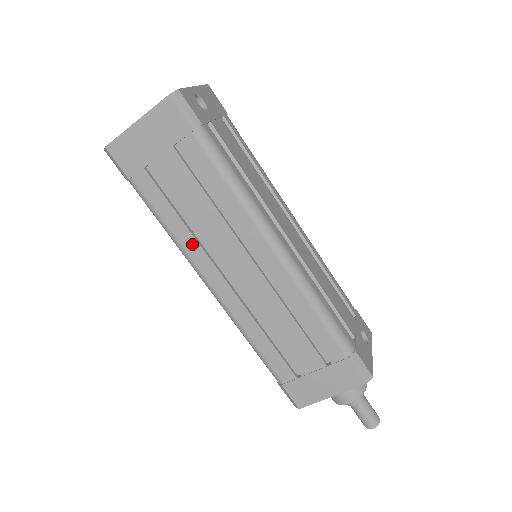
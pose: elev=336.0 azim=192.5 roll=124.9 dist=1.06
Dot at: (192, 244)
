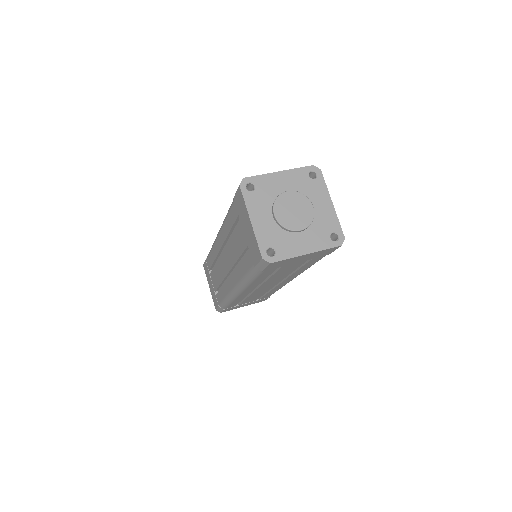
Dot at: (256, 284)
